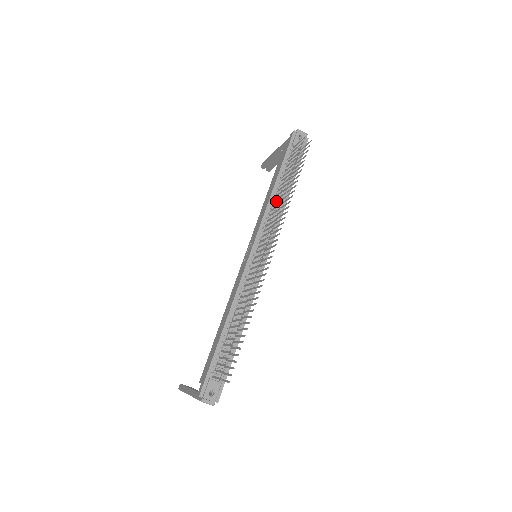
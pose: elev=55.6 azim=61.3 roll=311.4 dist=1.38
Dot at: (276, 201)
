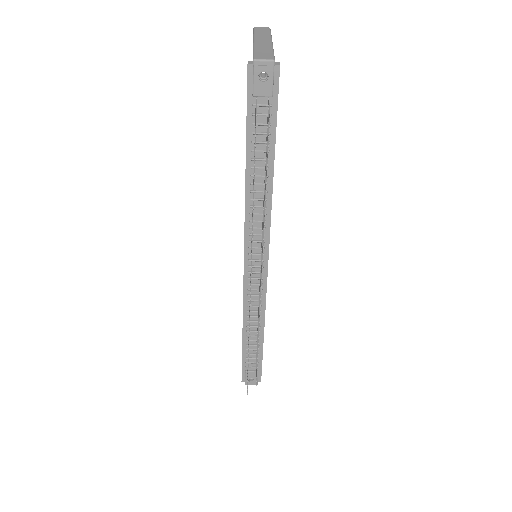
Dot at: (256, 194)
